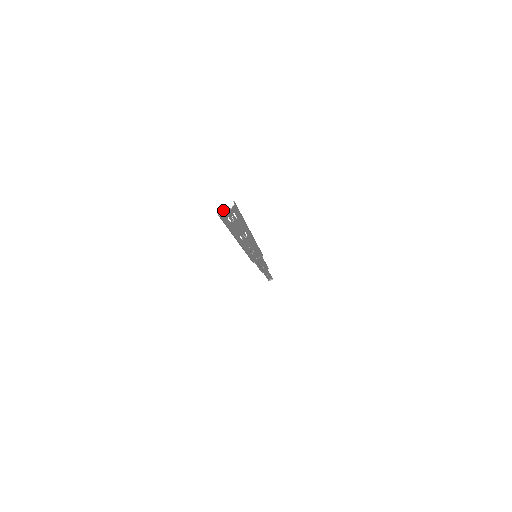
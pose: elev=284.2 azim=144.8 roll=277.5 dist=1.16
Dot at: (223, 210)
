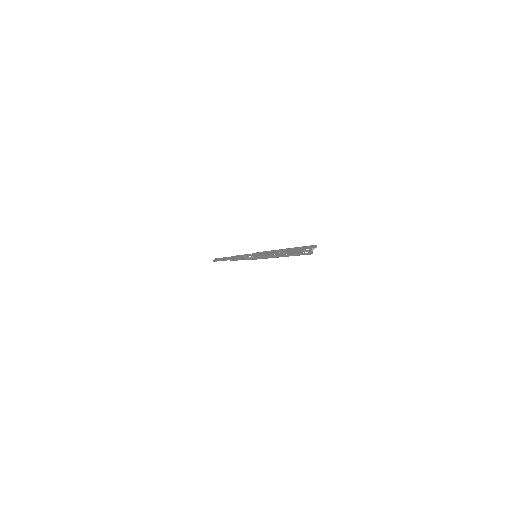
Dot at: (311, 251)
